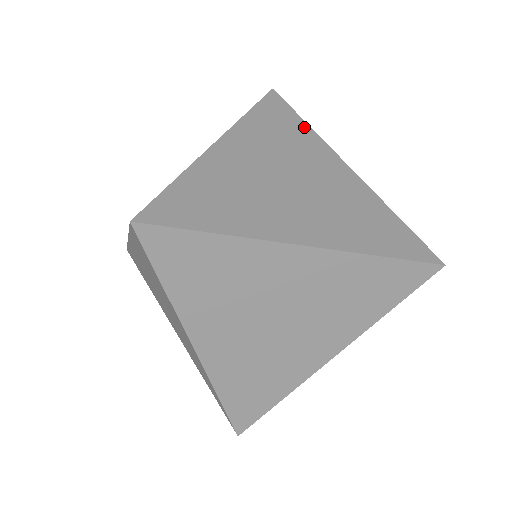
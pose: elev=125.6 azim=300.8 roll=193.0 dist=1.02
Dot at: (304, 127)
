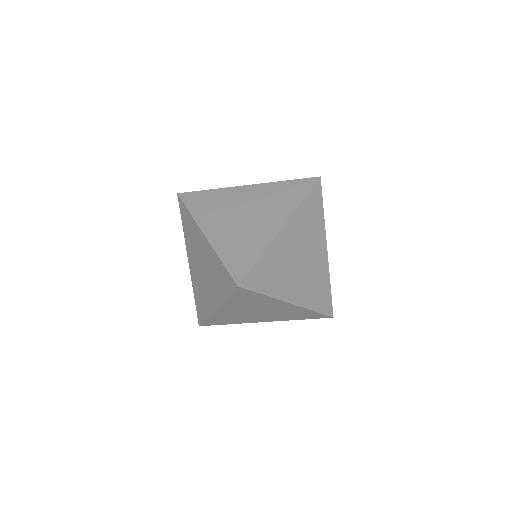
Dot at: occluded
